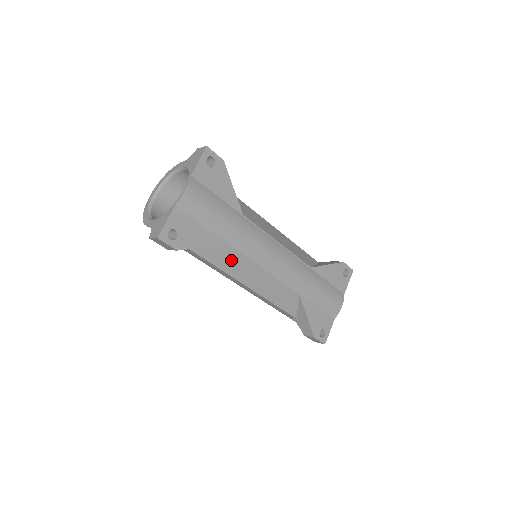
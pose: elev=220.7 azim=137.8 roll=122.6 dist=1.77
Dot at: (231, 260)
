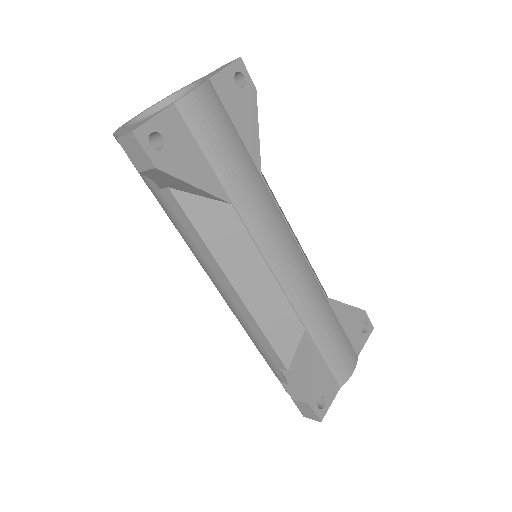
Dot at: (226, 233)
